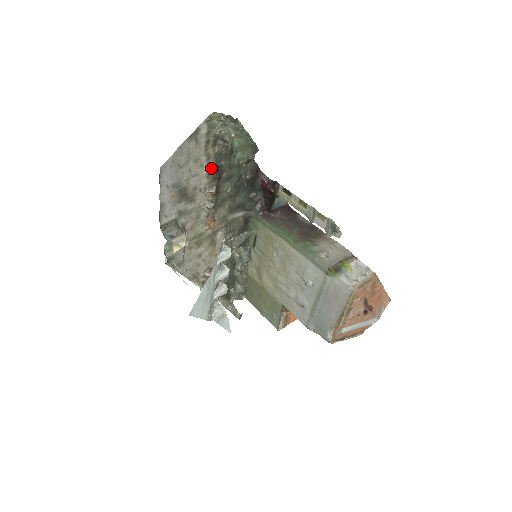
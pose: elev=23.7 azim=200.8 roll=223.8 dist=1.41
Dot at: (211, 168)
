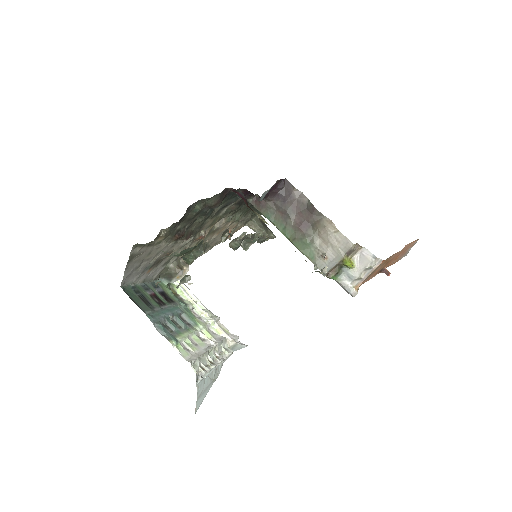
Dot at: (169, 239)
